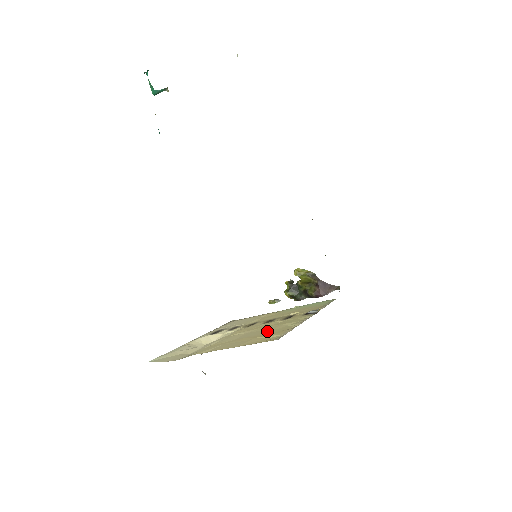
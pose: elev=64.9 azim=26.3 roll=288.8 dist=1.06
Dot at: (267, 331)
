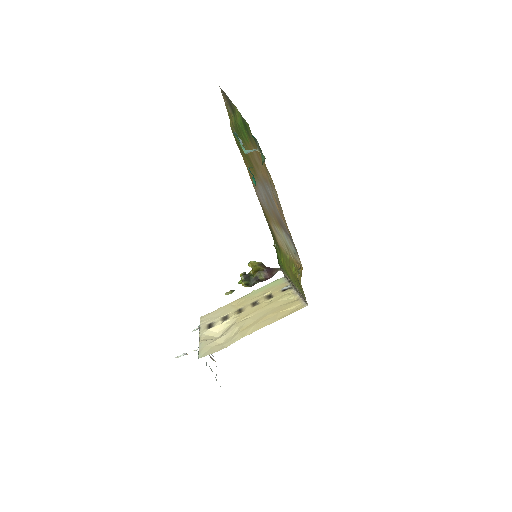
Dot at: (275, 307)
